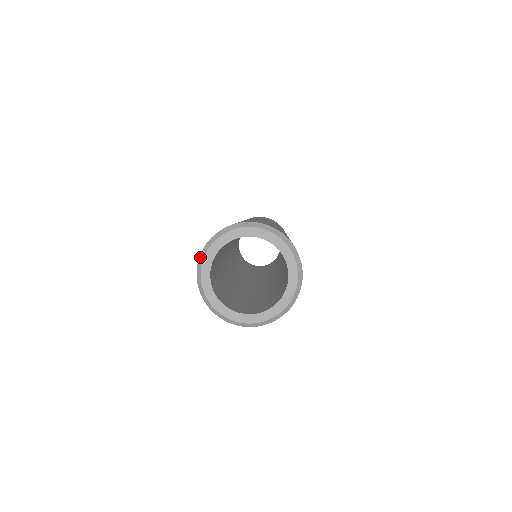
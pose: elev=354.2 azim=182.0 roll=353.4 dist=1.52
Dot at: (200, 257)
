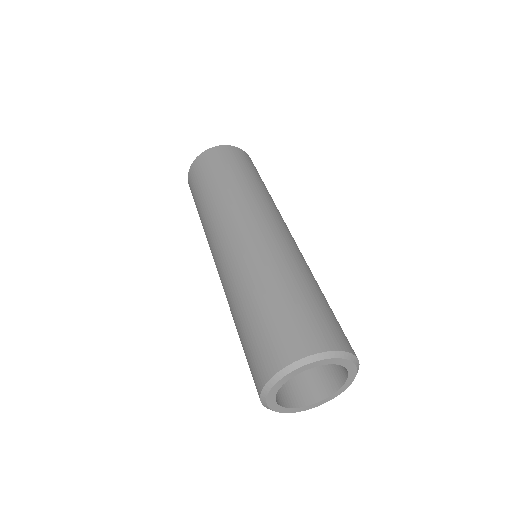
Dot at: (264, 389)
